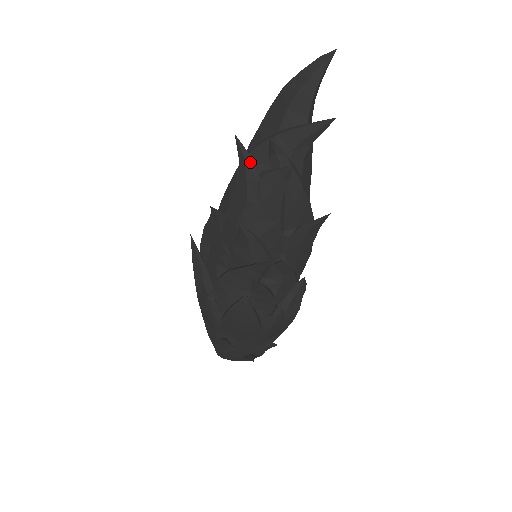
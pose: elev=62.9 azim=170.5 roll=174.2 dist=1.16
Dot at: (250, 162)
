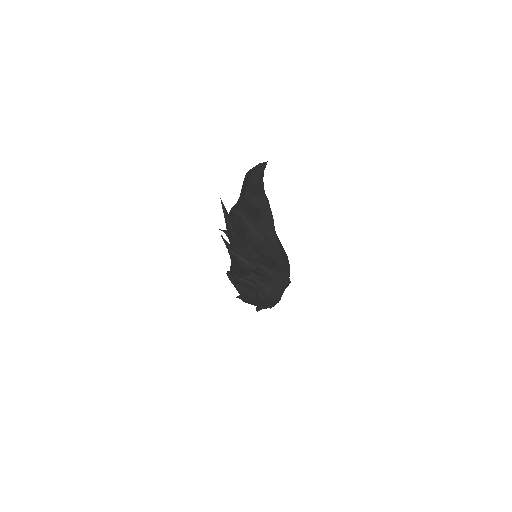
Dot at: (226, 217)
